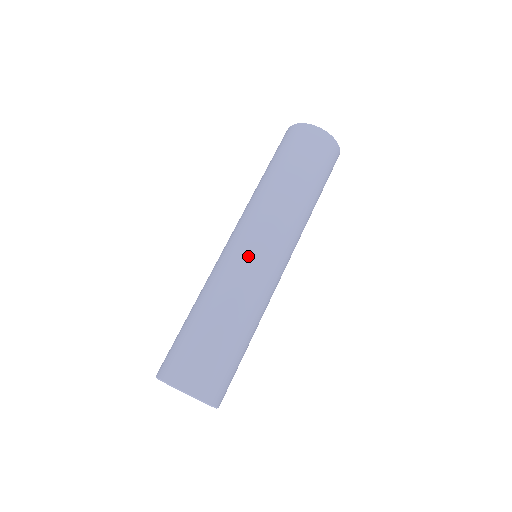
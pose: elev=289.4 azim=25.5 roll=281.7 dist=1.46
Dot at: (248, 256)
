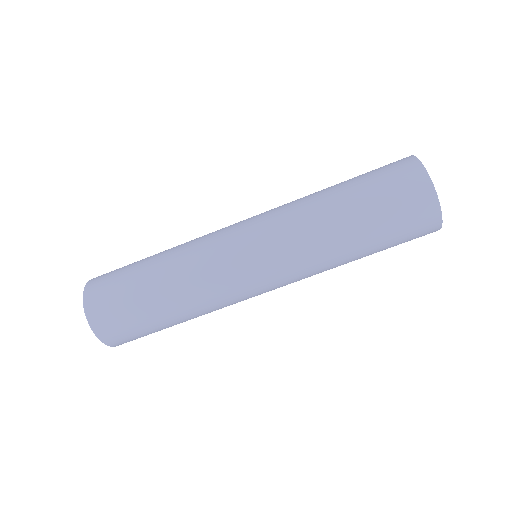
Dot at: (230, 251)
